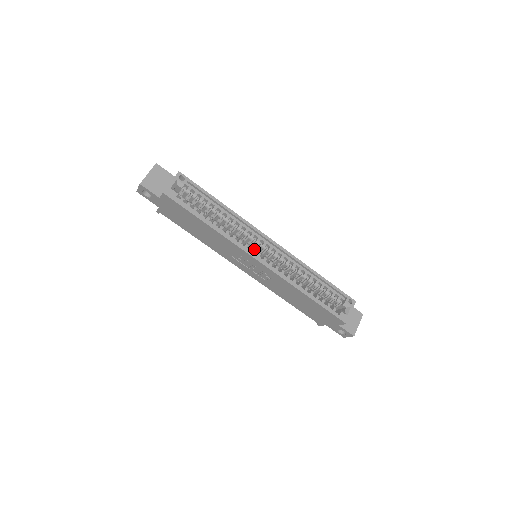
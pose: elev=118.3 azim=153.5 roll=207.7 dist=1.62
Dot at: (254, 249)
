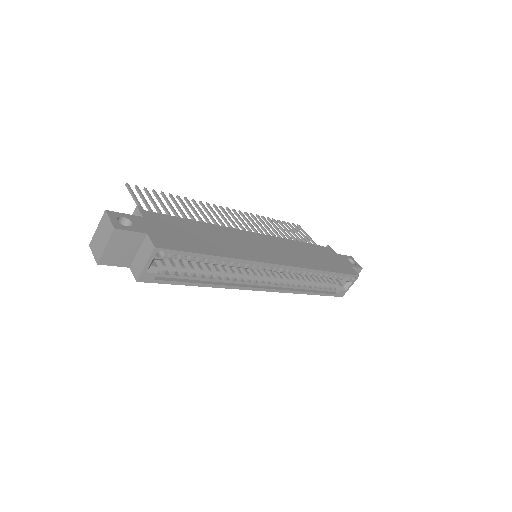
Dot at: (256, 279)
